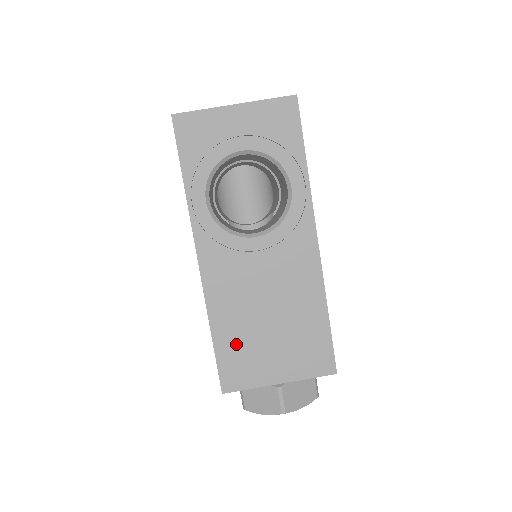
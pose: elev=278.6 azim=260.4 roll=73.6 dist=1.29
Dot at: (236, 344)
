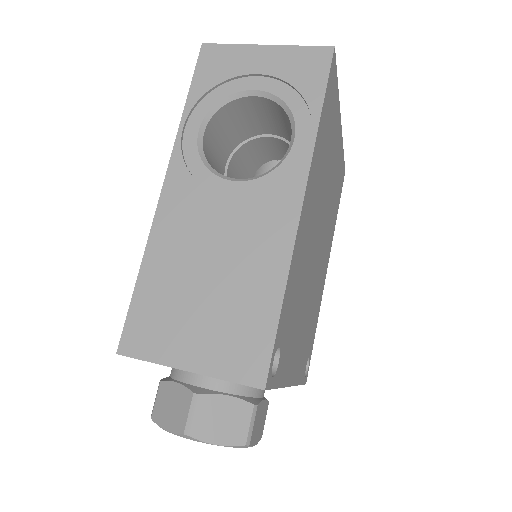
Dot at: (159, 296)
